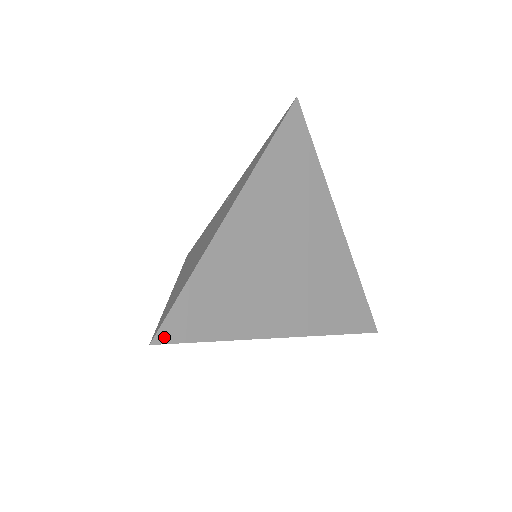
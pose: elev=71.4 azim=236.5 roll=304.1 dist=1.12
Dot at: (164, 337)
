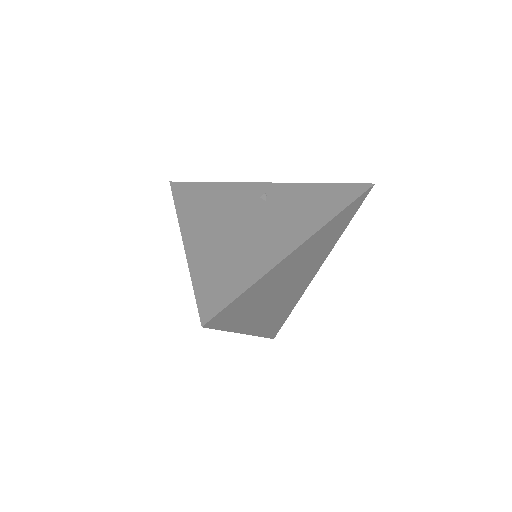
Dot at: (211, 323)
